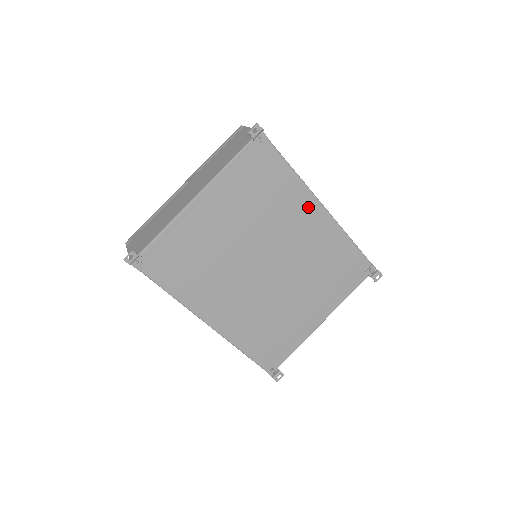
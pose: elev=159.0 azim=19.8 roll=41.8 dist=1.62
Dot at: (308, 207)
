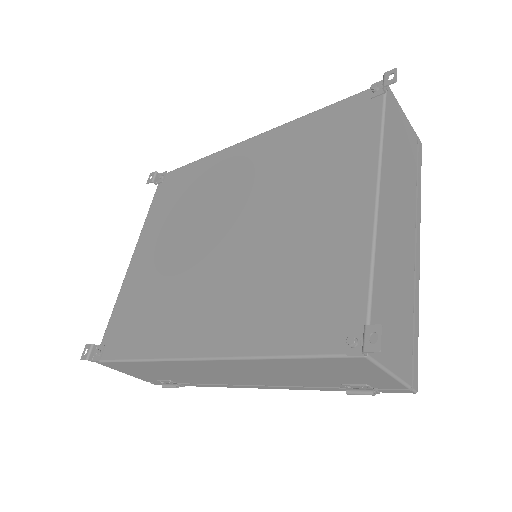
Dot at: (234, 156)
